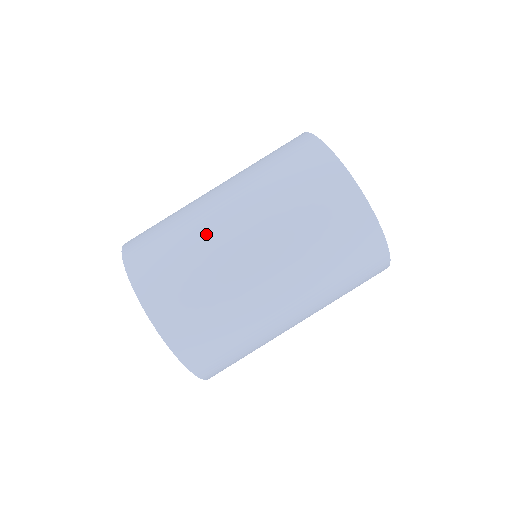
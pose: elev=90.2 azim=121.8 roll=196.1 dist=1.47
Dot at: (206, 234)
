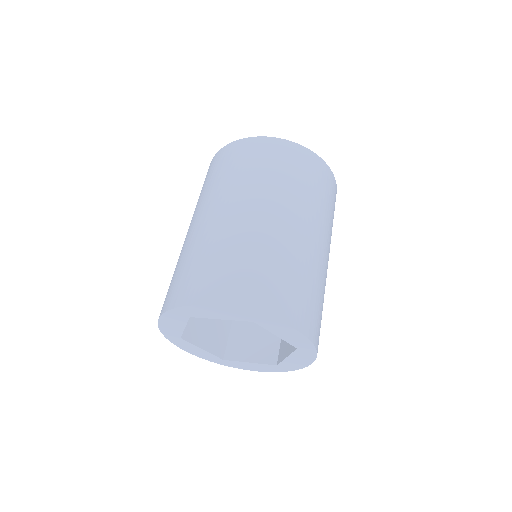
Dot at: (253, 234)
